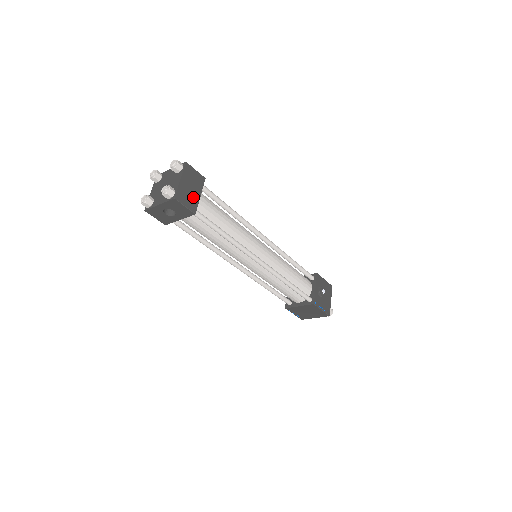
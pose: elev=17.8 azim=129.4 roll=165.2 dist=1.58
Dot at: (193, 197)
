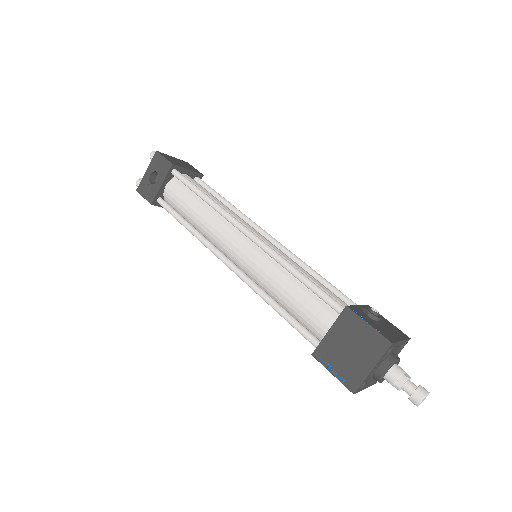
Dot at: (179, 164)
